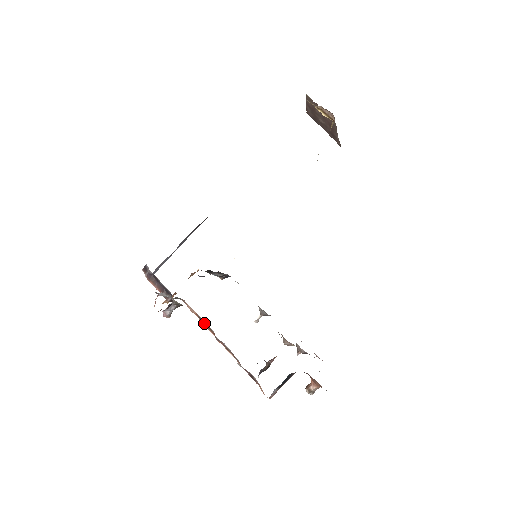
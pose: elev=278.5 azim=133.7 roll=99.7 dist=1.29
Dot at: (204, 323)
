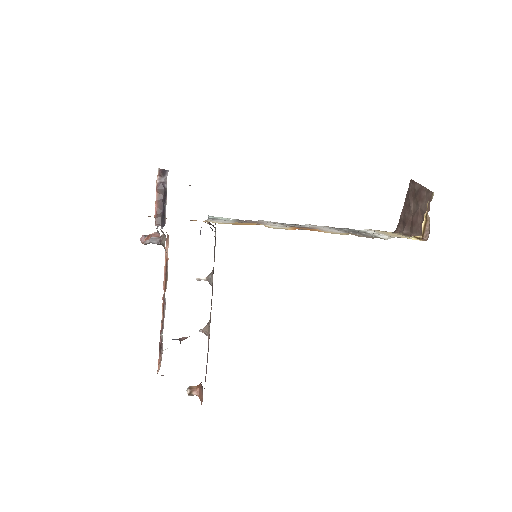
Dot at: (166, 273)
